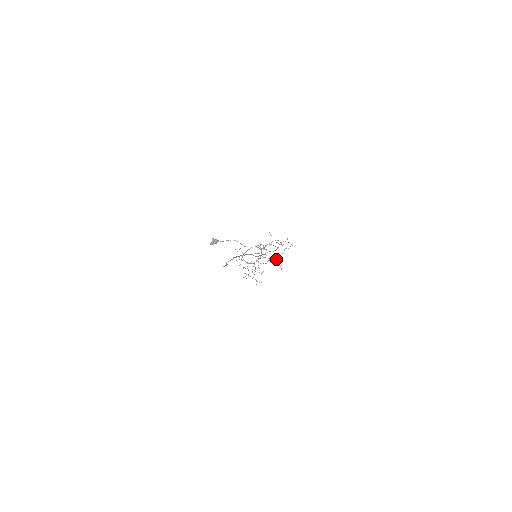
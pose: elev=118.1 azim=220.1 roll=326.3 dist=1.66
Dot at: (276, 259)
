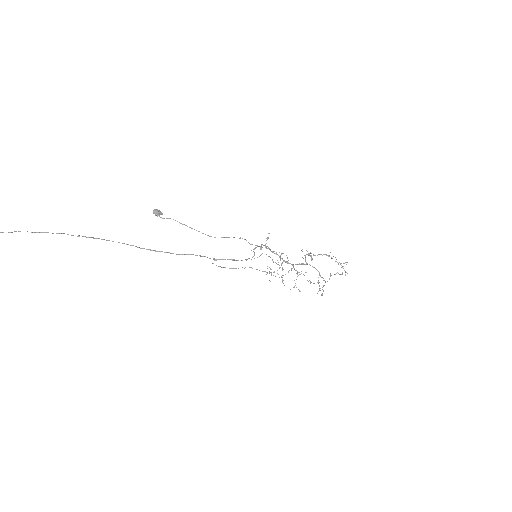
Dot at: occluded
